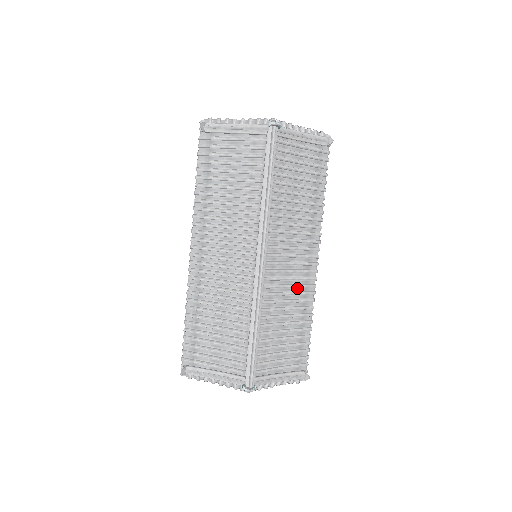
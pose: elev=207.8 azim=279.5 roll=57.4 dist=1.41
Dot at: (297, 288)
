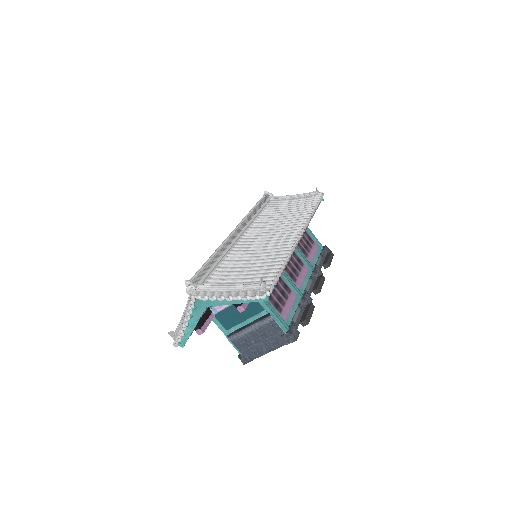
Dot at: occluded
